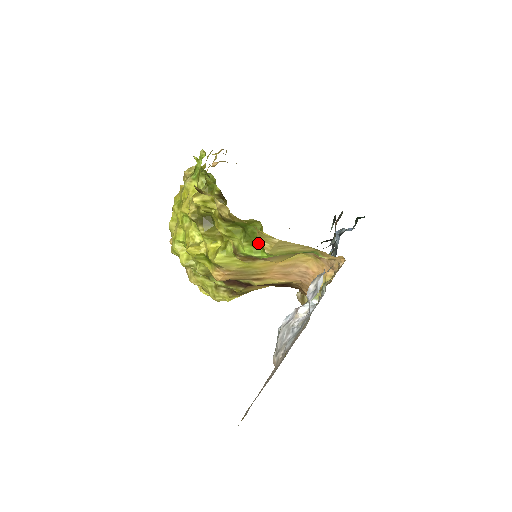
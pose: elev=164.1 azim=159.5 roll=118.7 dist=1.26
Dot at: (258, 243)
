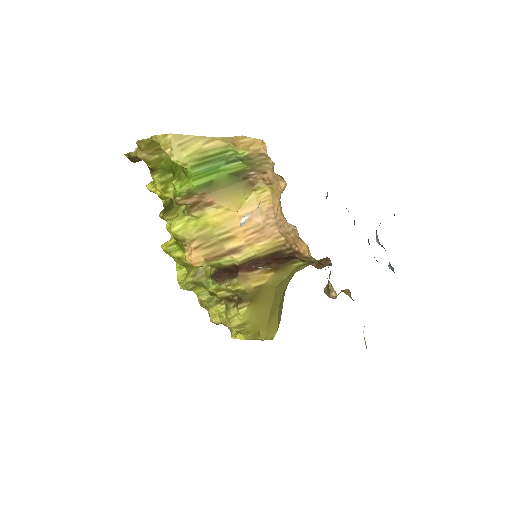
Dot at: (182, 173)
